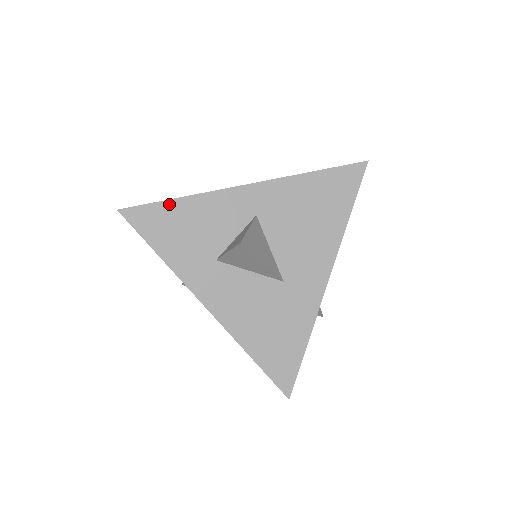
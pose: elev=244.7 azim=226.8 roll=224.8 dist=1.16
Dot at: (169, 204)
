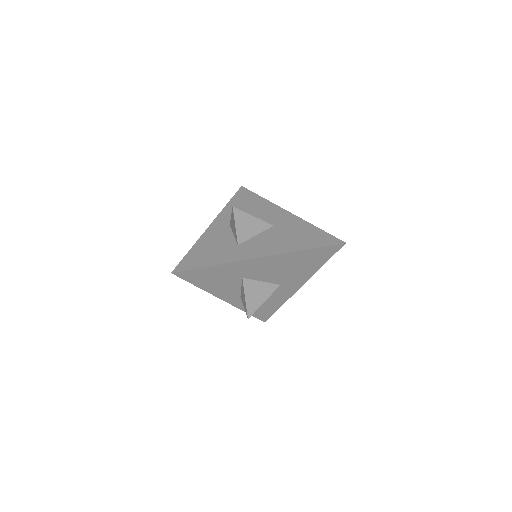
Dot at: (190, 252)
